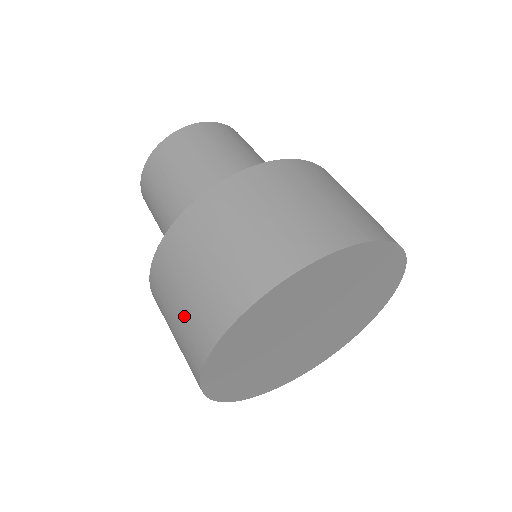
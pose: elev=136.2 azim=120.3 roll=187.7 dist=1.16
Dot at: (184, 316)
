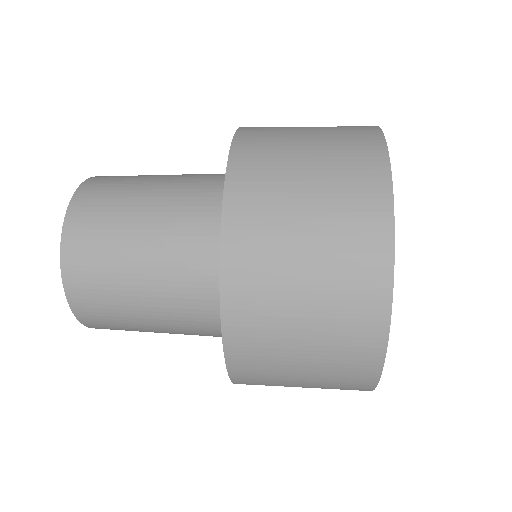
Dot at: occluded
